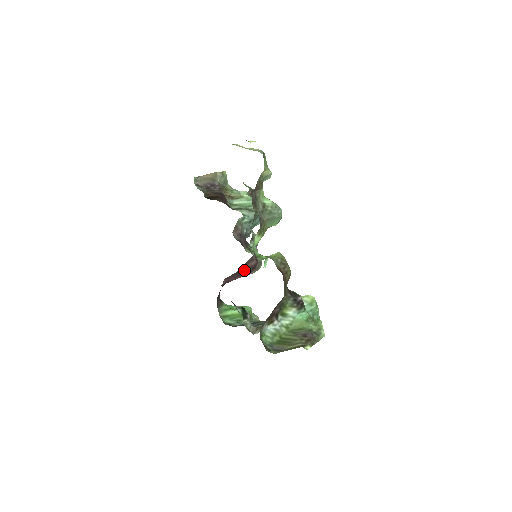
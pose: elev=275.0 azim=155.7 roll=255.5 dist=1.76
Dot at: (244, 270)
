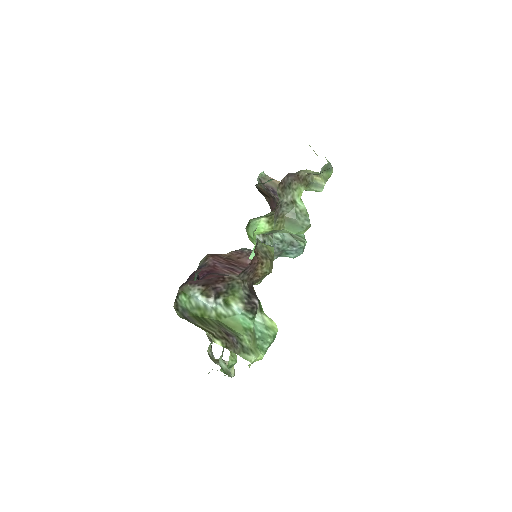
Dot at: (236, 263)
